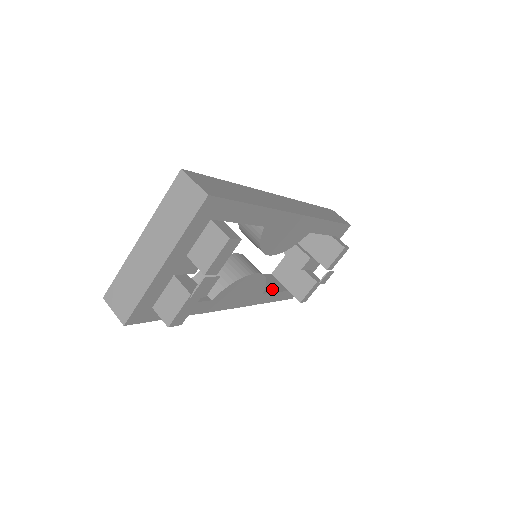
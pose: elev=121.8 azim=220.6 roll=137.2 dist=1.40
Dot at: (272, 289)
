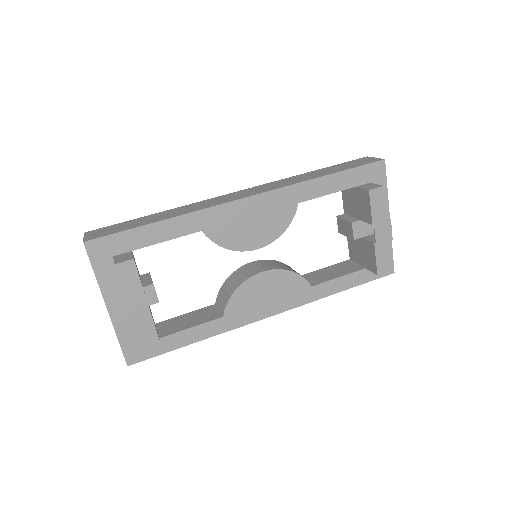
Dot at: (335, 276)
